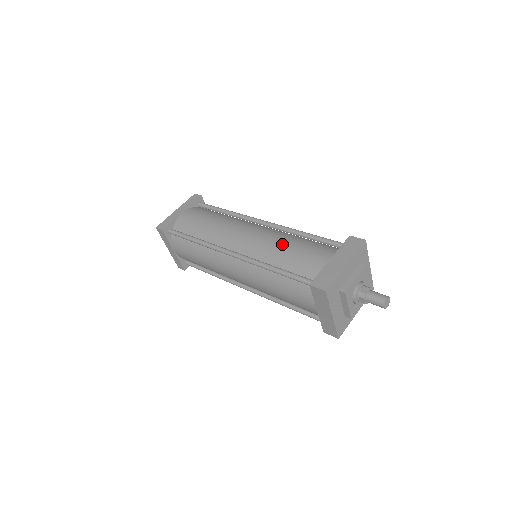
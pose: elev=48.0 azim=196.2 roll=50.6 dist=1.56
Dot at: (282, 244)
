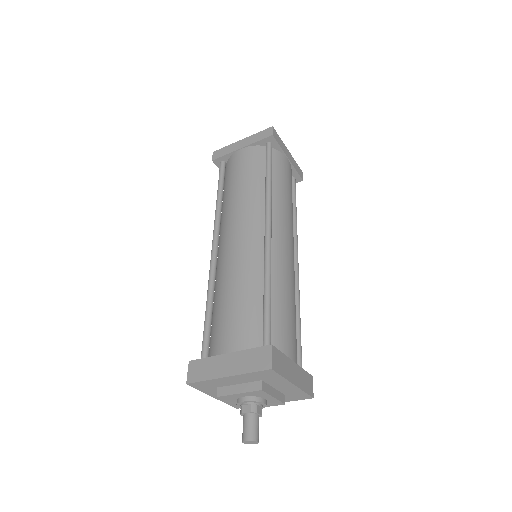
Dot at: (233, 284)
